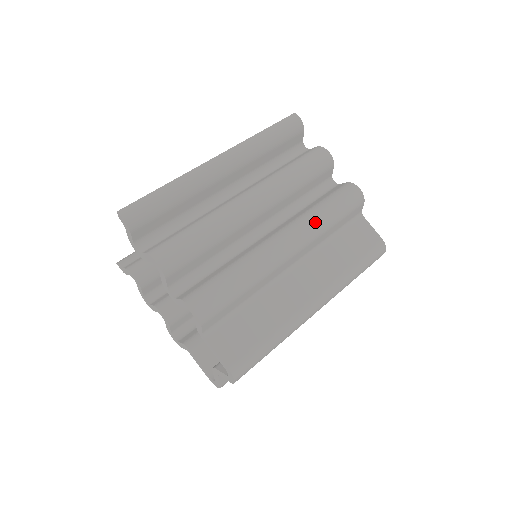
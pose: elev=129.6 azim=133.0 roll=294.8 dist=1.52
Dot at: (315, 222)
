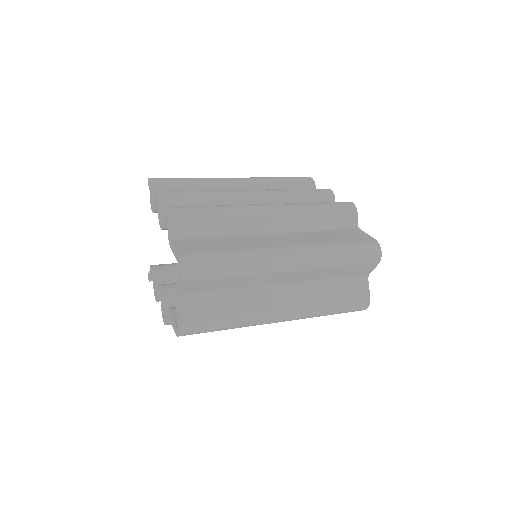
Dot at: (300, 204)
